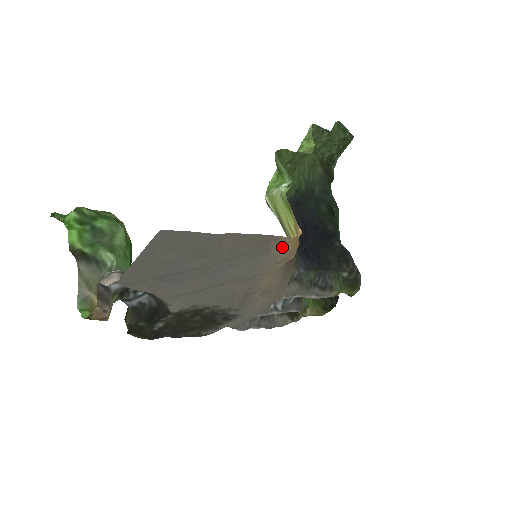
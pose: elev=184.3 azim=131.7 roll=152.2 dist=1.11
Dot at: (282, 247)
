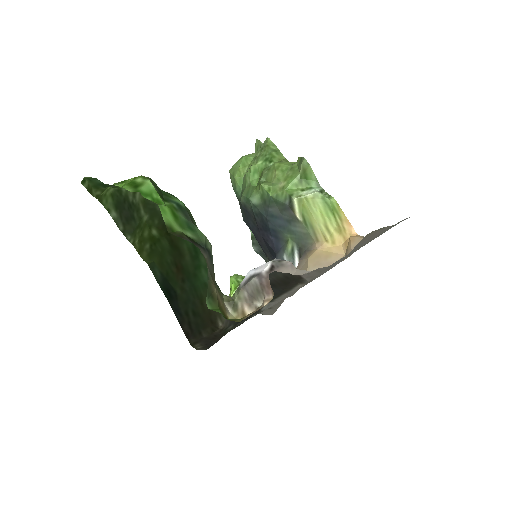
Dot at: occluded
